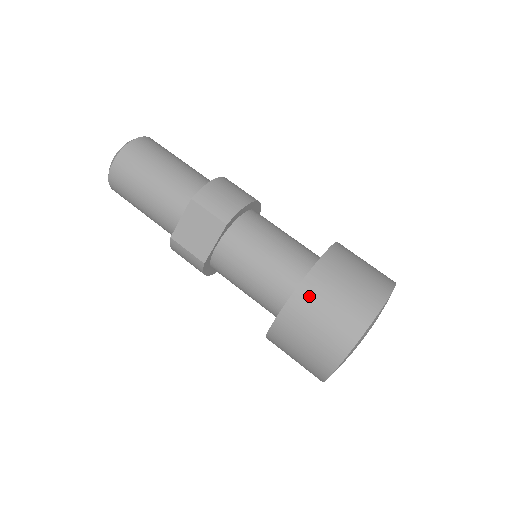
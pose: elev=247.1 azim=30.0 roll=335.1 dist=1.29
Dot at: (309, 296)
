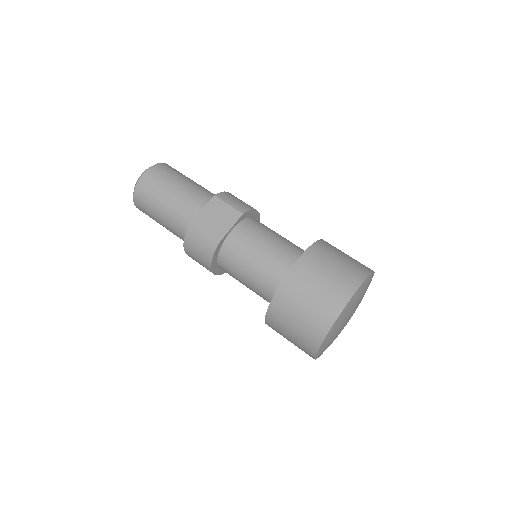
Dot at: (314, 258)
